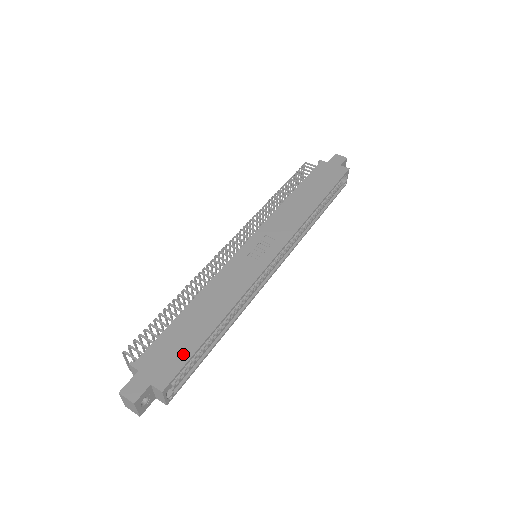
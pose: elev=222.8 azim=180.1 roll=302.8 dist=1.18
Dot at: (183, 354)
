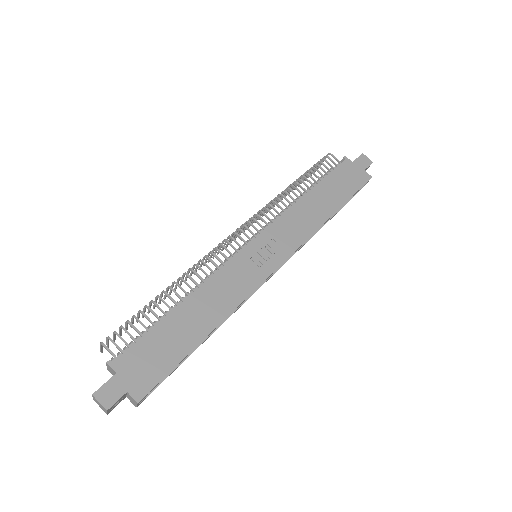
Dot at: (165, 364)
